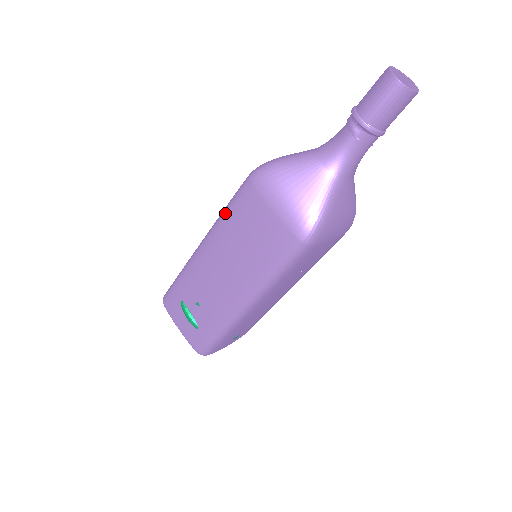
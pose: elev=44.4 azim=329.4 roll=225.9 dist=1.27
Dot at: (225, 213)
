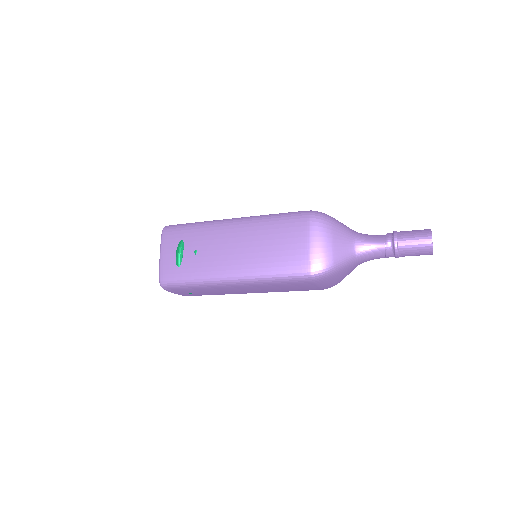
Dot at: (273, 217)
